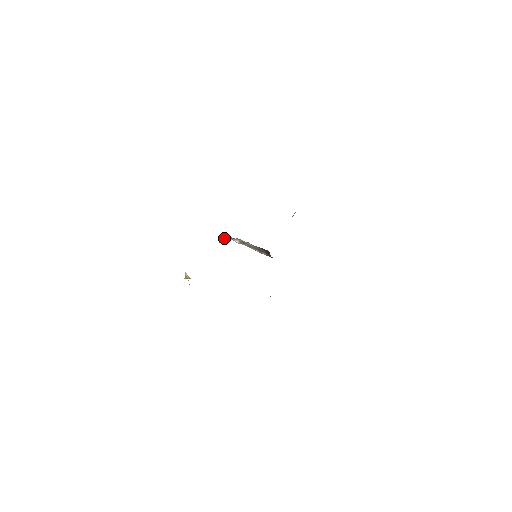
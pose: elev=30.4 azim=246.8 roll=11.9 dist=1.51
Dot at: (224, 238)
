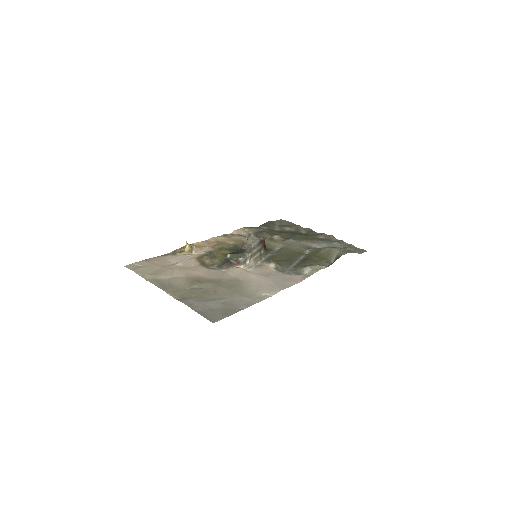
Dot at: (239, 262)
